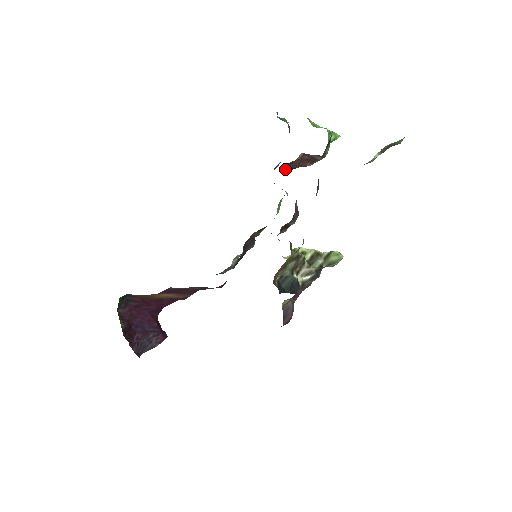
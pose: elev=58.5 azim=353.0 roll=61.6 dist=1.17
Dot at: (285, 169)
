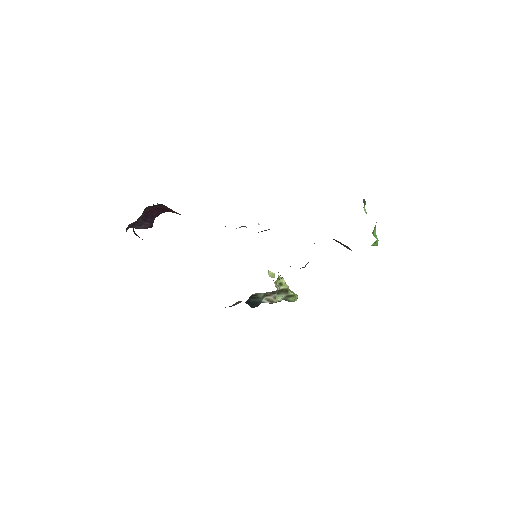
Dot at: occluded
